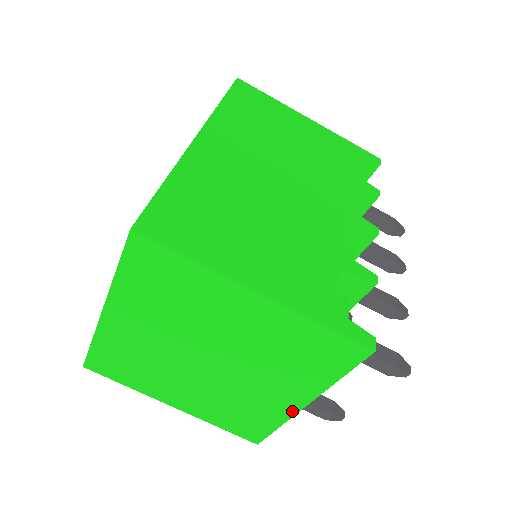
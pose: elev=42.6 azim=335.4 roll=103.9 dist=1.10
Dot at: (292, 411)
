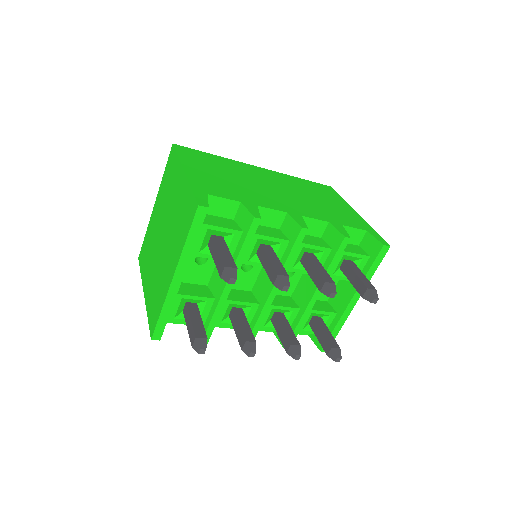
Dot at: (168, 287)
